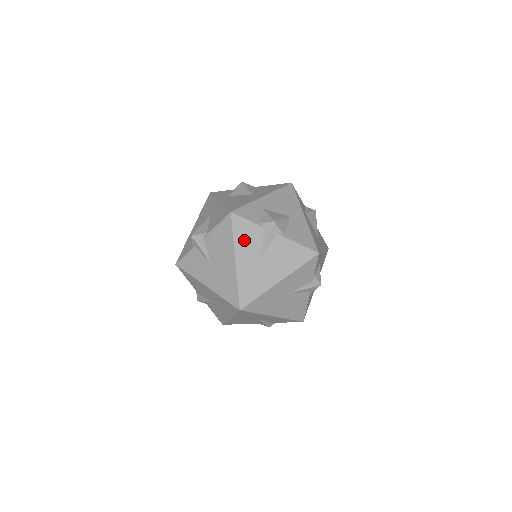
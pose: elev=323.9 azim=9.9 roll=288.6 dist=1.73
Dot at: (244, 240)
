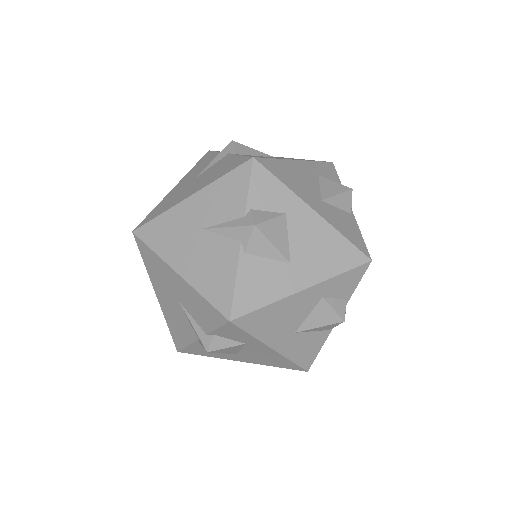
Dot at: (197, 168)
